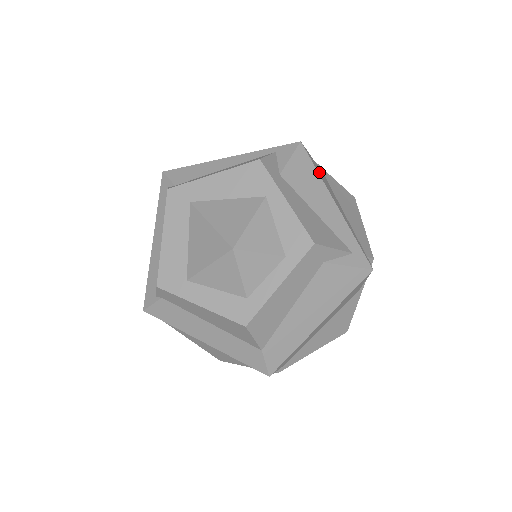
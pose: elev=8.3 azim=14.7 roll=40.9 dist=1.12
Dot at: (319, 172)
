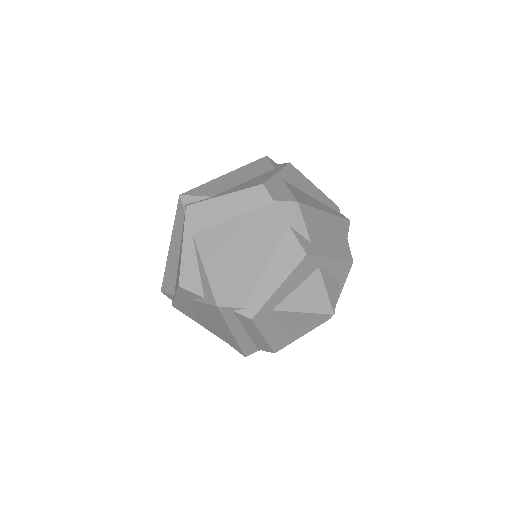
Dot at: (306, 201)
